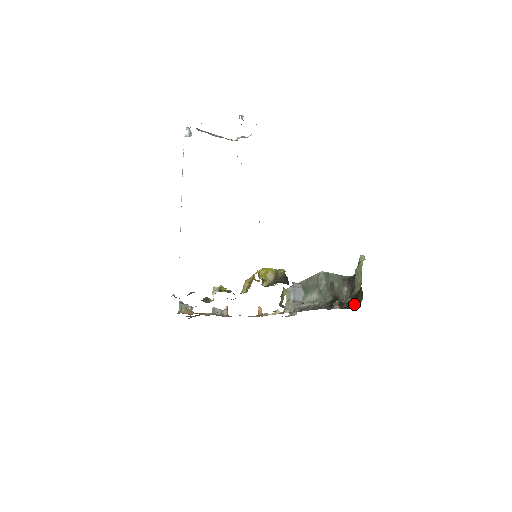
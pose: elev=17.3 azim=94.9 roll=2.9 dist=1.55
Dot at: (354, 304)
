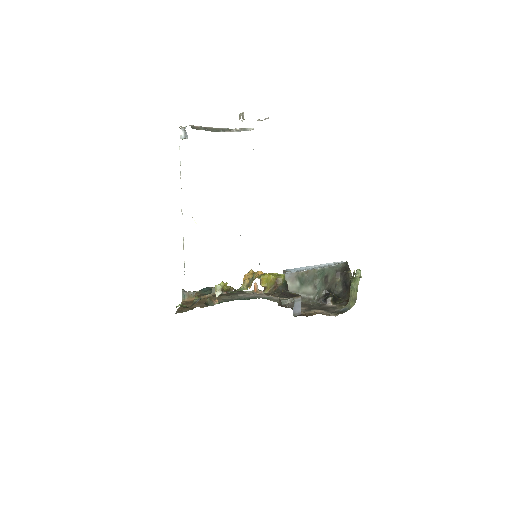
Dot at: occluded
